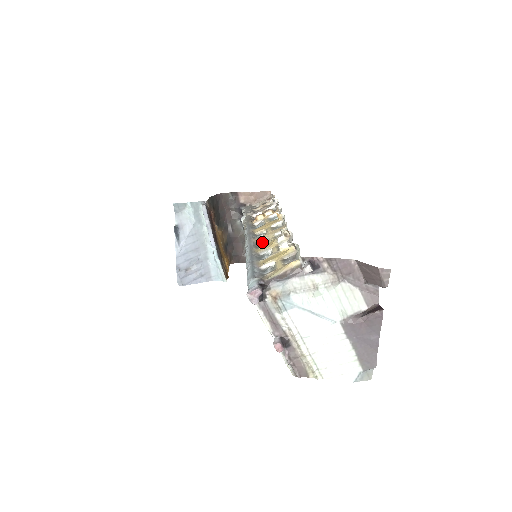
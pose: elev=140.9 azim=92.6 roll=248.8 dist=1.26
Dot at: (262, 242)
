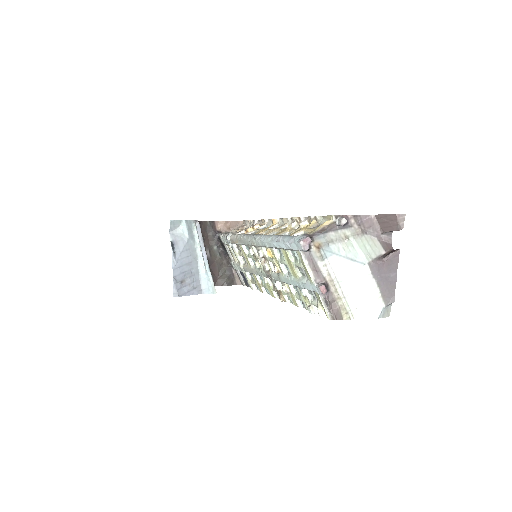
Dot at: occluded
